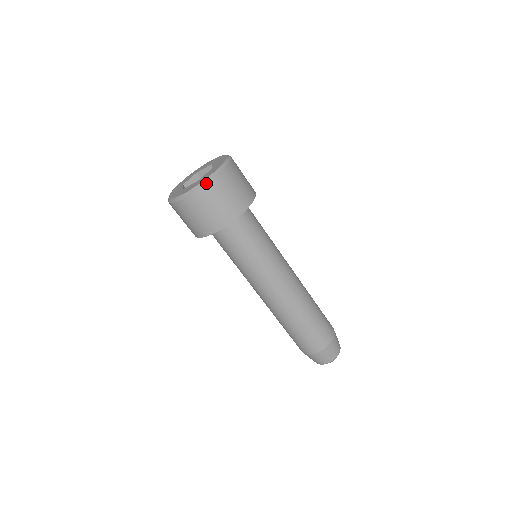
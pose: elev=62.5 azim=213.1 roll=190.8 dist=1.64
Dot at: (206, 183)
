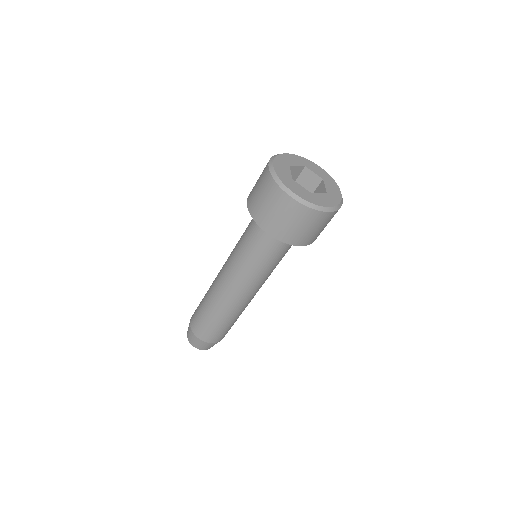
Dot at: (342, 203)
